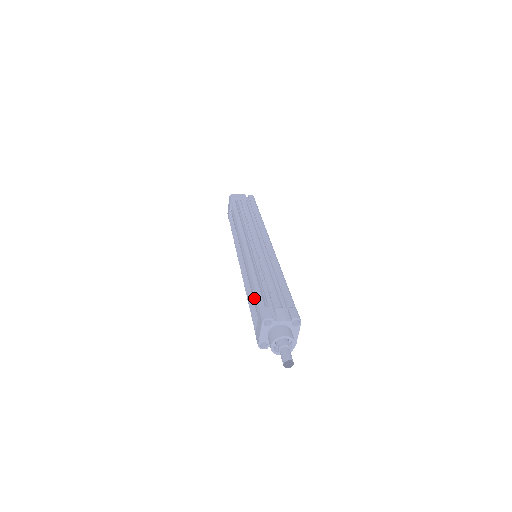
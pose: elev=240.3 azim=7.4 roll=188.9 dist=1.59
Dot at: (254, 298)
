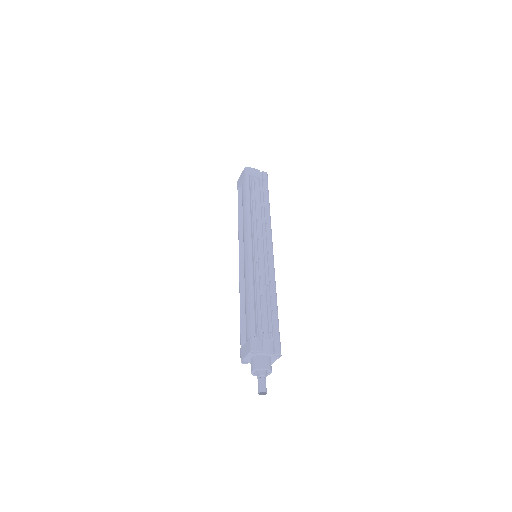
Dot at: (247, 313)
